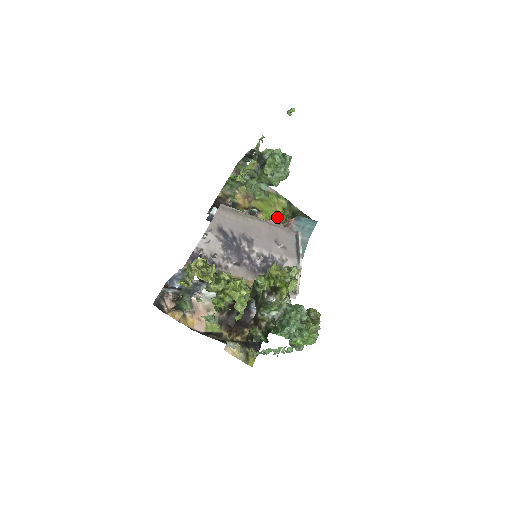
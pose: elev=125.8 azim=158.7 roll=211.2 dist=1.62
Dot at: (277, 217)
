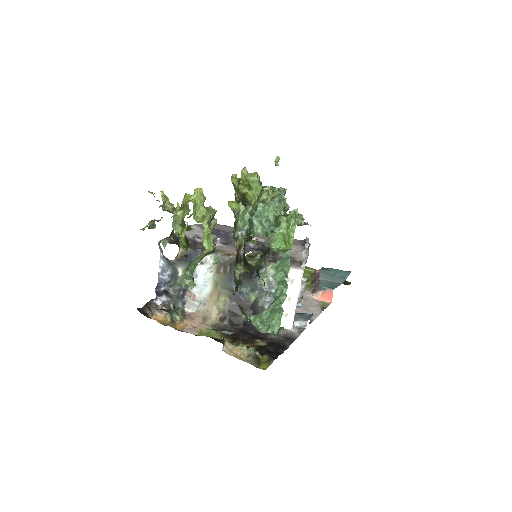
Dot at: occluded
